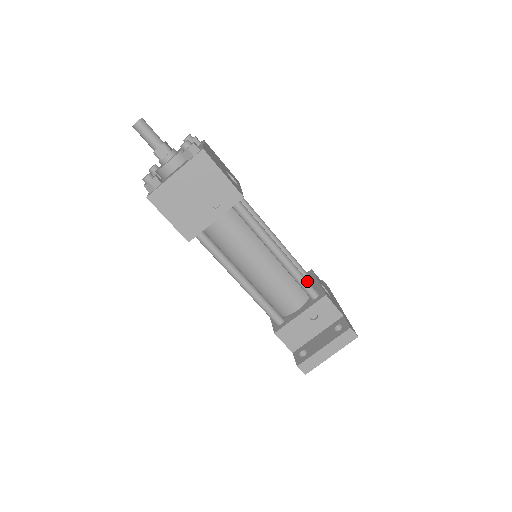
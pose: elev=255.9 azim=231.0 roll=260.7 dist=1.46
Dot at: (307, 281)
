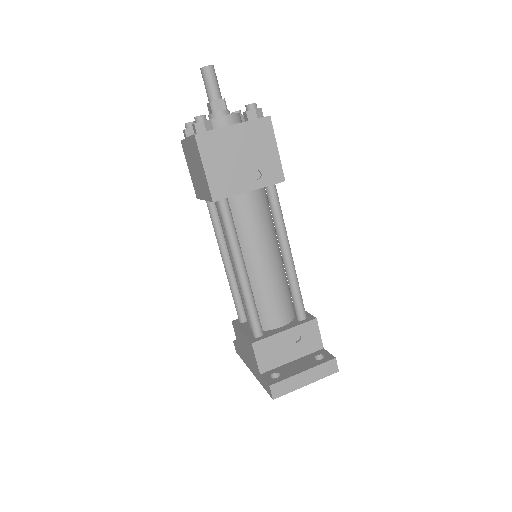
Dot at: occluded
